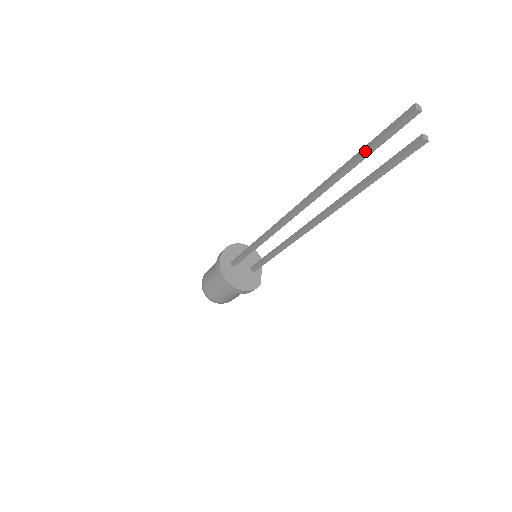
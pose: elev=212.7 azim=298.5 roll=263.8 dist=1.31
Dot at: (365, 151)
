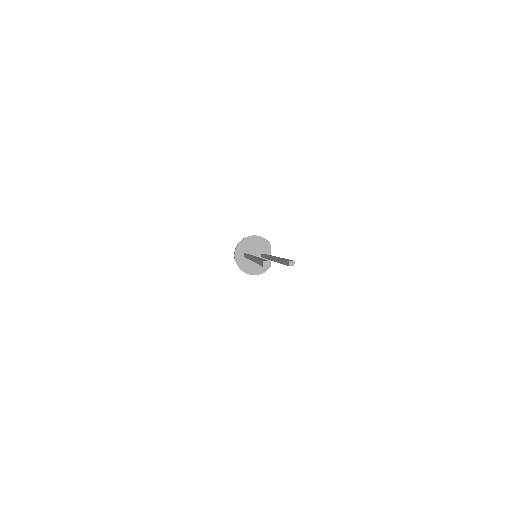
Dot at: occluded
